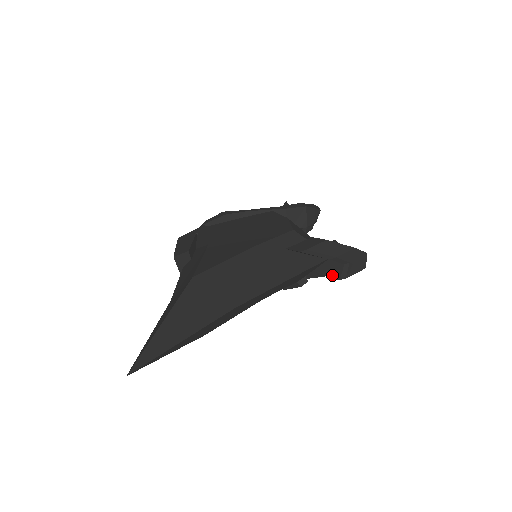
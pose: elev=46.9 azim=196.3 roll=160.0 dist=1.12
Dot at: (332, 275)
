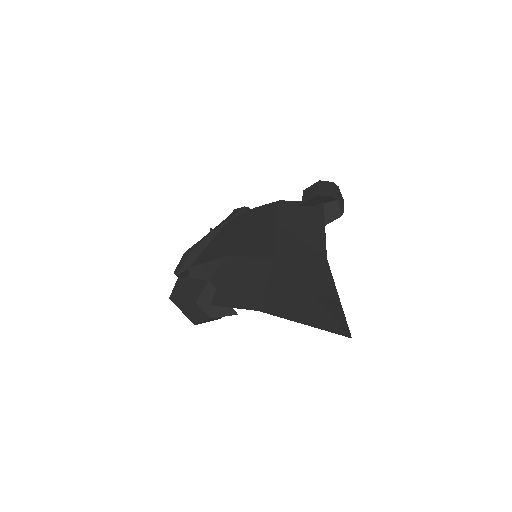
Dot at: (332, 218)
